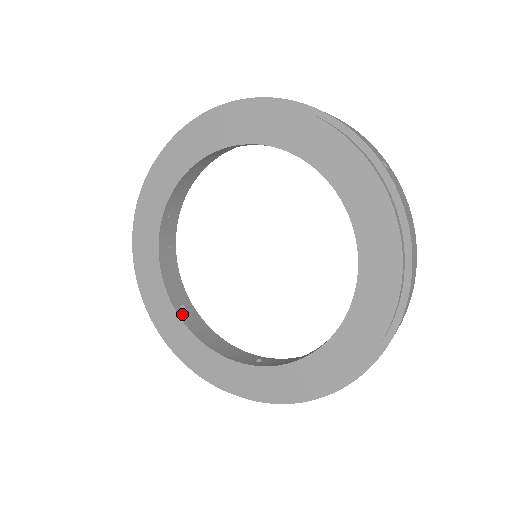
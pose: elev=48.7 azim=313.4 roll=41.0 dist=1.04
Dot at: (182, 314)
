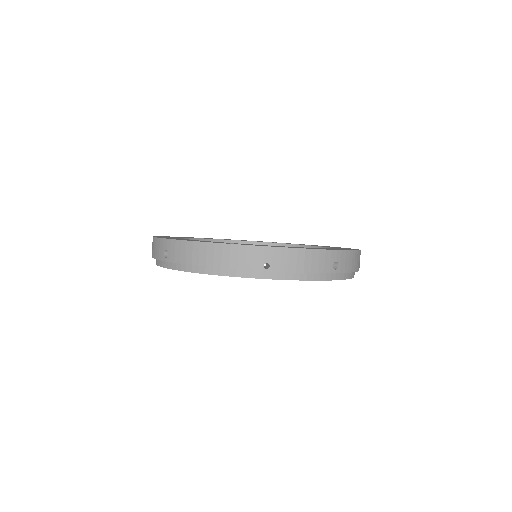
Dot at: occluded
